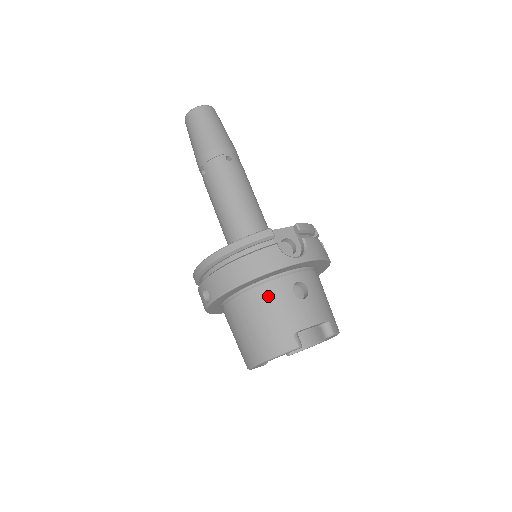
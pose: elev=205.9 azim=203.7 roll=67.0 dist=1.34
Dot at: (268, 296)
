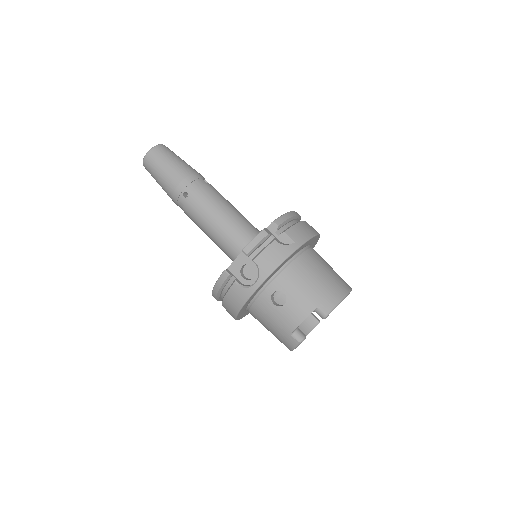
Dot at: (260, 313)
